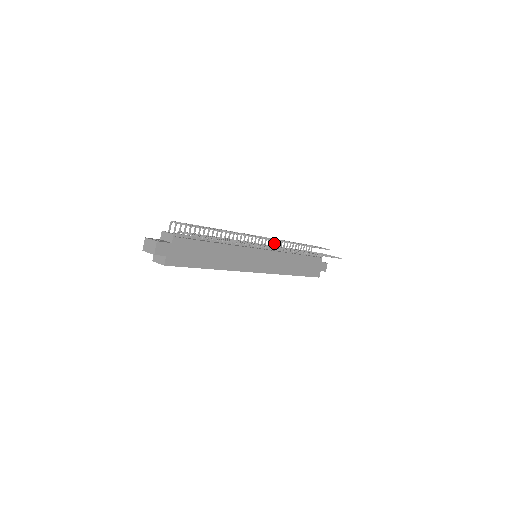
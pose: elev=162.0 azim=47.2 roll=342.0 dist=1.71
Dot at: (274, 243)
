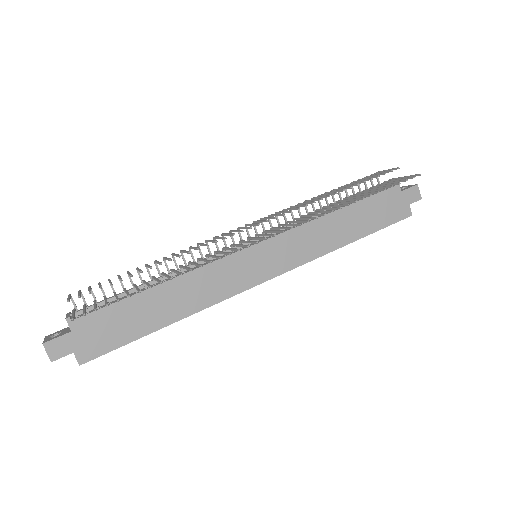
Dot at: occluded
